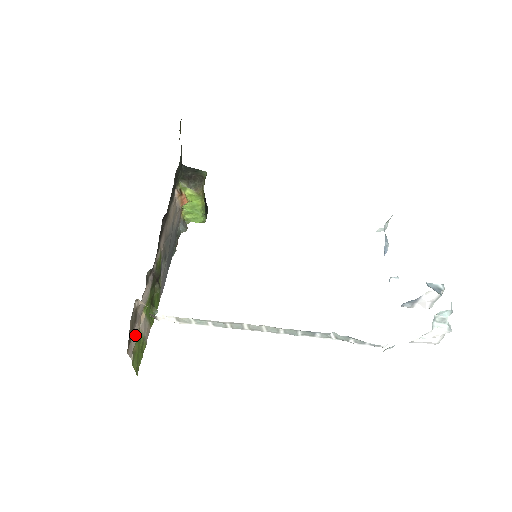
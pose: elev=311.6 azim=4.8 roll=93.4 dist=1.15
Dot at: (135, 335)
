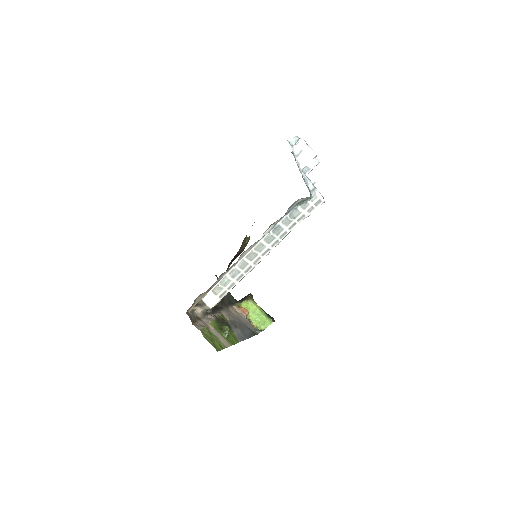
Dot at: (202, 326)
